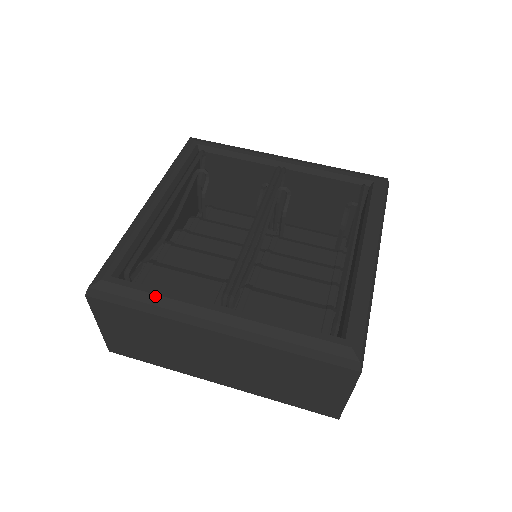
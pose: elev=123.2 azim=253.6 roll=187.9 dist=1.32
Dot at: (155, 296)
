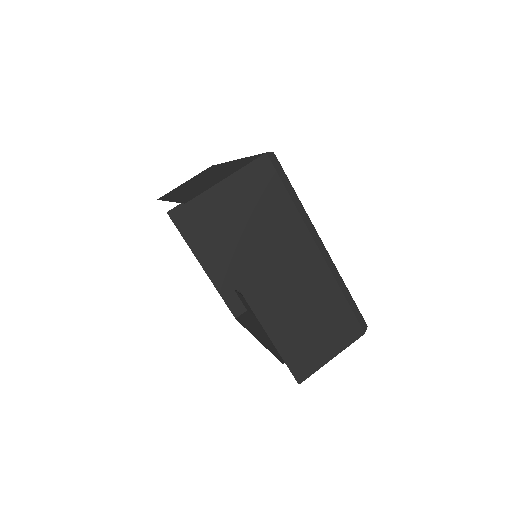
Dot at: occluded
